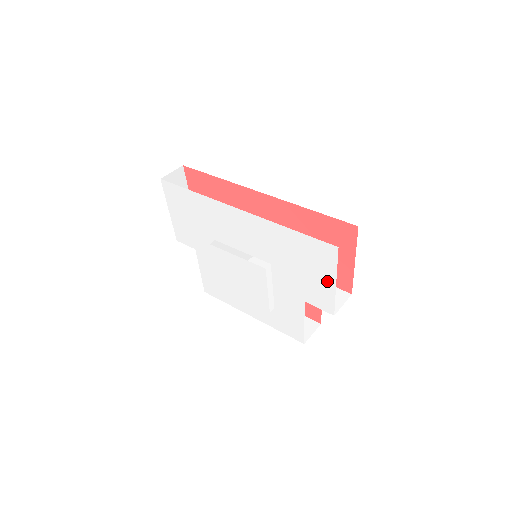
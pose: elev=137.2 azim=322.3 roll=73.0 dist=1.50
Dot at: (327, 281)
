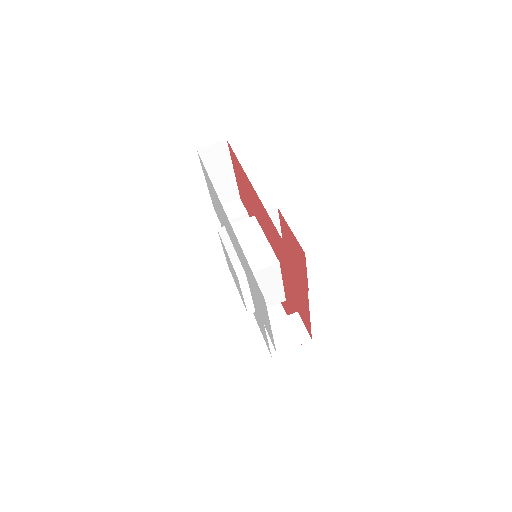
Dot at: (268, 321)
